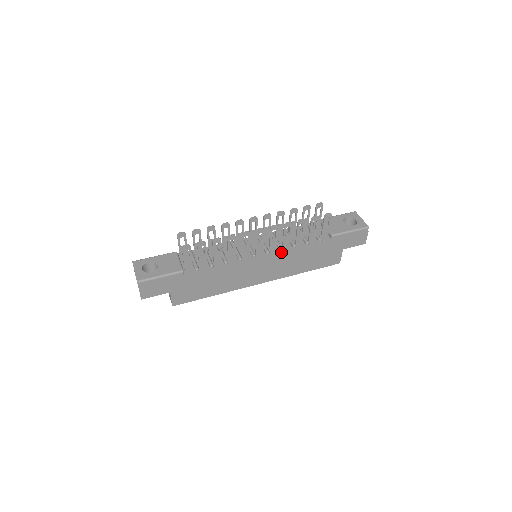
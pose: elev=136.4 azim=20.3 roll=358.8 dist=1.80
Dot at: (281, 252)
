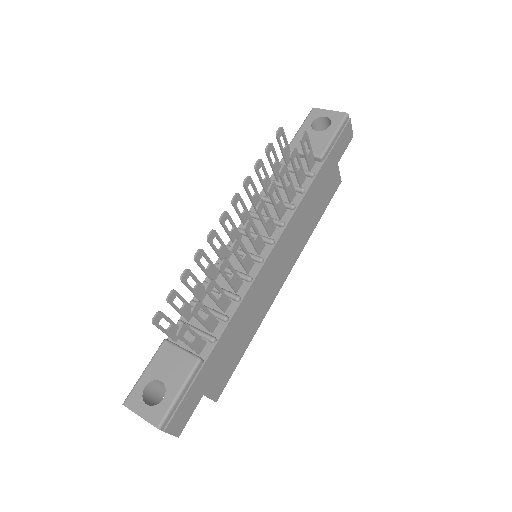
Dot at: (285, 227)
